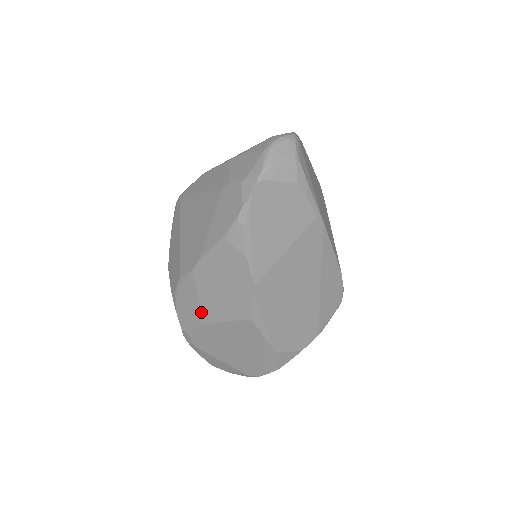
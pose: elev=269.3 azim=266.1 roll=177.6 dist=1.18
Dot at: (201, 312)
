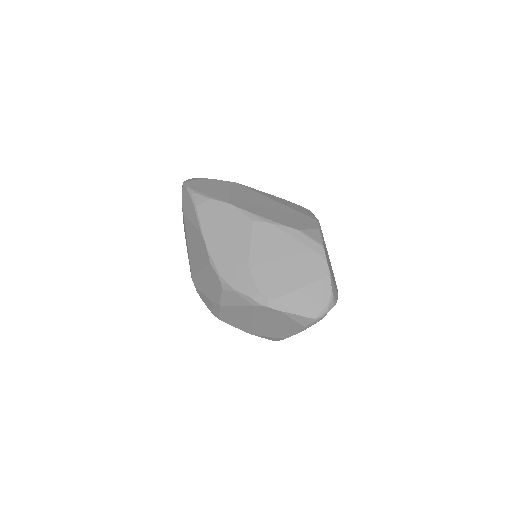
Dot at: (238, 260)
